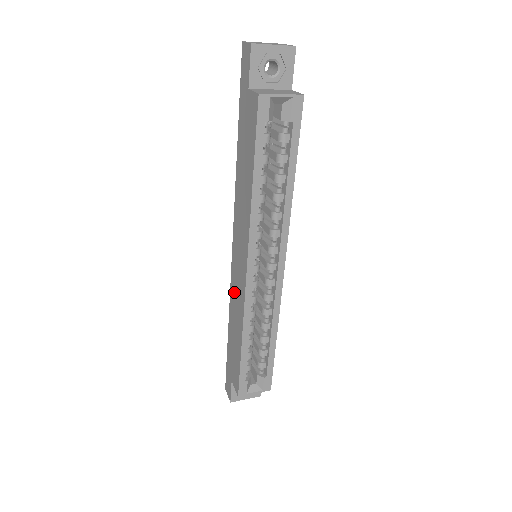
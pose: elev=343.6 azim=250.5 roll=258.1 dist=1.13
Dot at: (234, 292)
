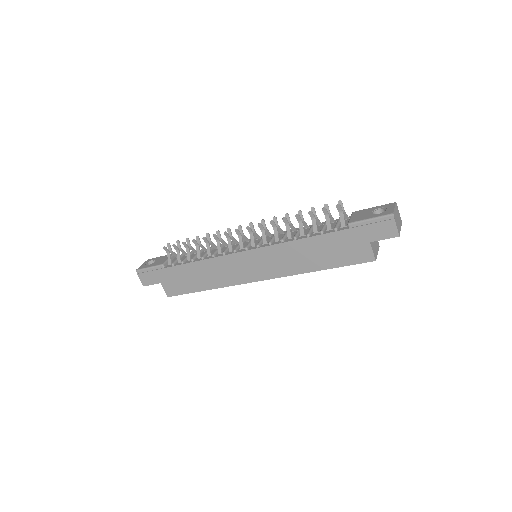
Dot at: (223, 266)
